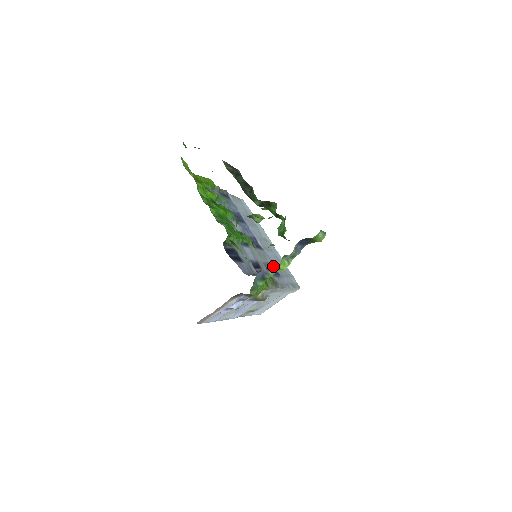
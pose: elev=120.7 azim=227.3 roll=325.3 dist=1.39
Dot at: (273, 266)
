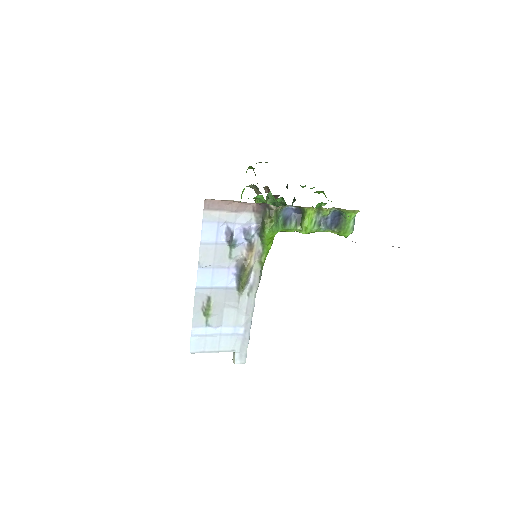
Dot at: occluded
